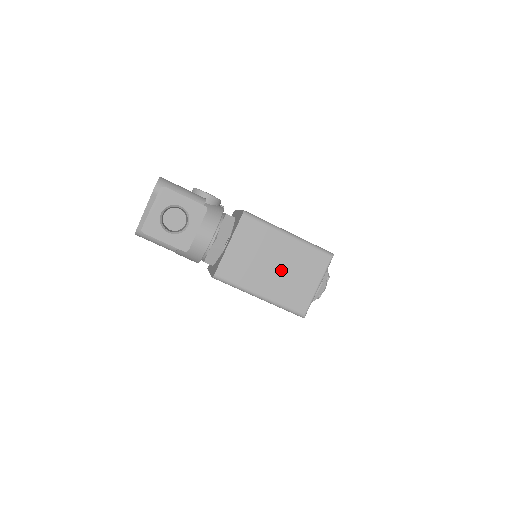
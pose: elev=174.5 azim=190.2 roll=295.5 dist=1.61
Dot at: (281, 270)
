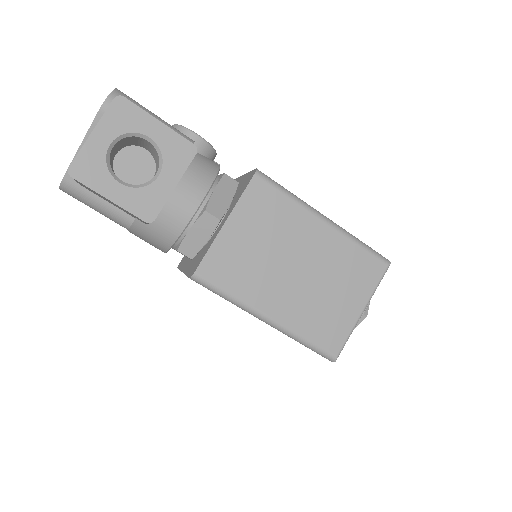
Dot at: (307, 278)
